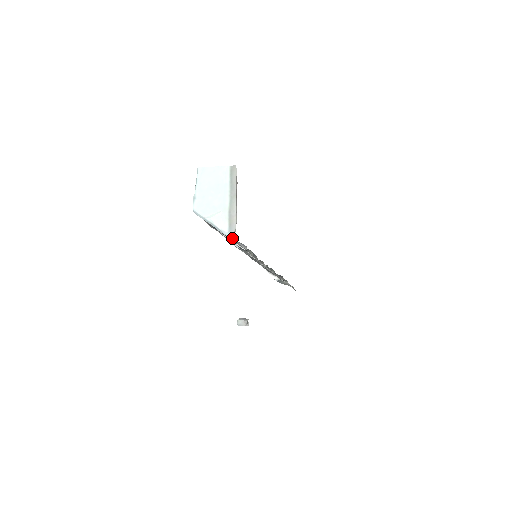
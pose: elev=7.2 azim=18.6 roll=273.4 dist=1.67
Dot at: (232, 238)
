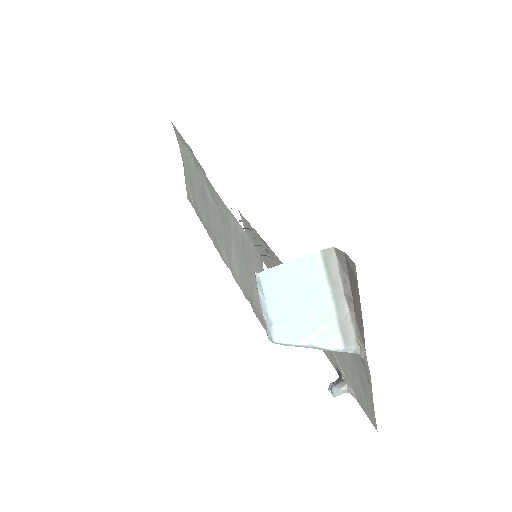
Dot at: (354, 353)
